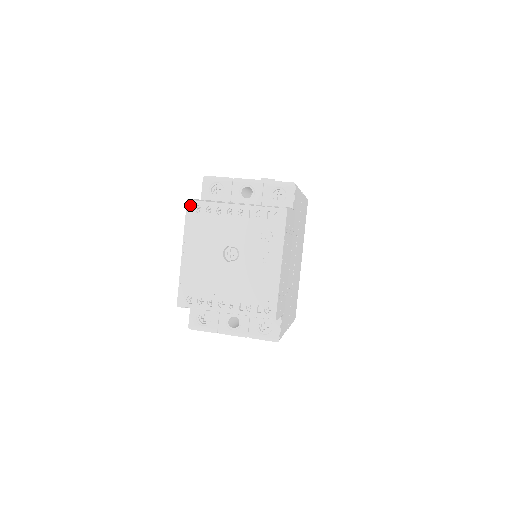
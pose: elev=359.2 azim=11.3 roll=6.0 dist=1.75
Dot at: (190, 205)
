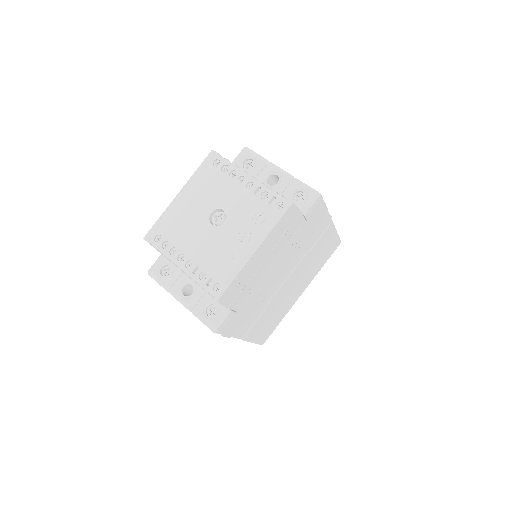
Dot at: (211, 156)
